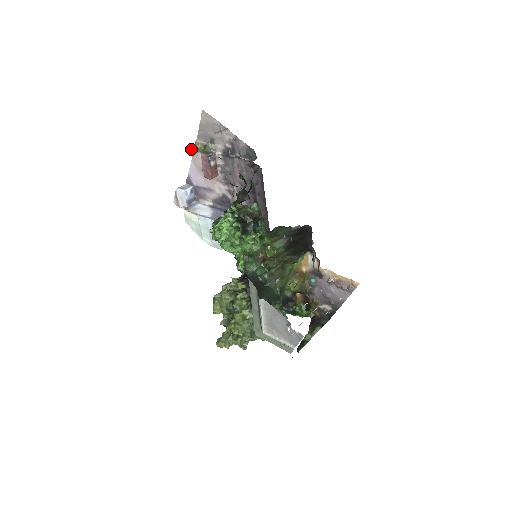
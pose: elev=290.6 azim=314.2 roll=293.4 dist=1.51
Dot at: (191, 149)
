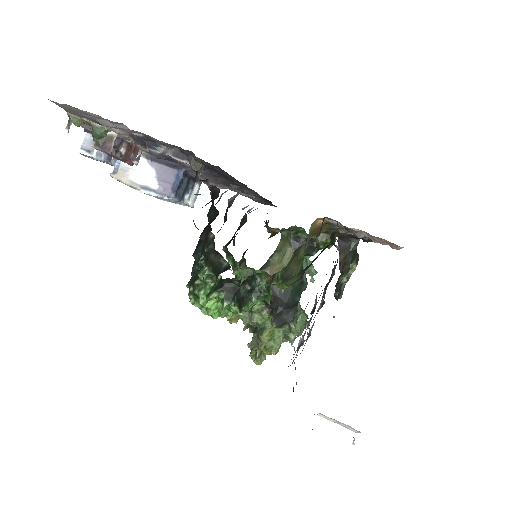
Dot at: (68, 128)
